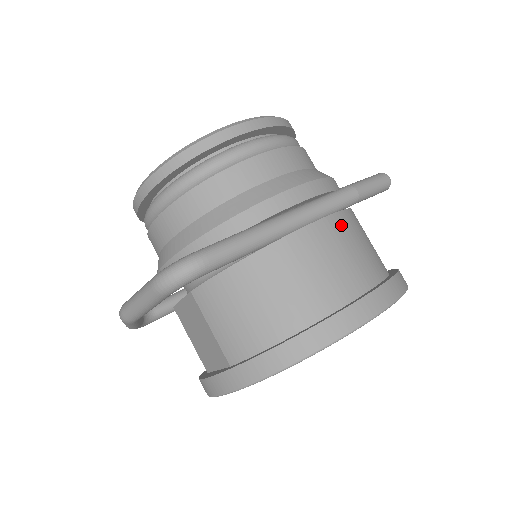
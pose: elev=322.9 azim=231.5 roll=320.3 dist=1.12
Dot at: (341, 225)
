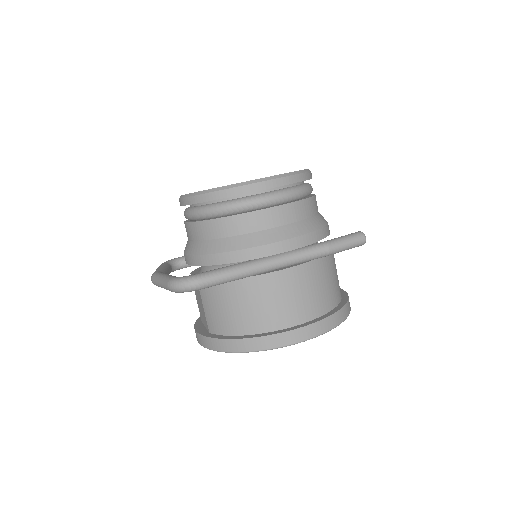
Dot at: (307, 272)
